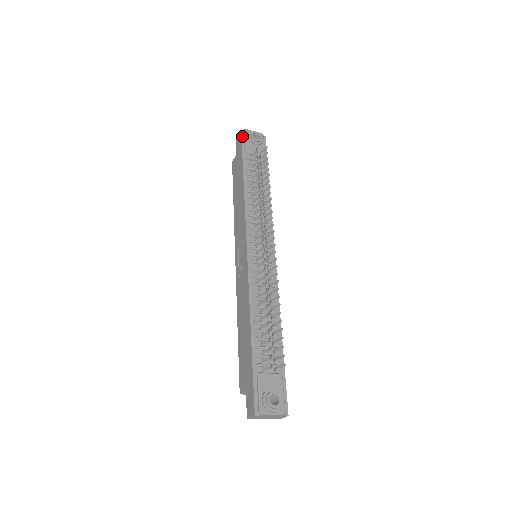
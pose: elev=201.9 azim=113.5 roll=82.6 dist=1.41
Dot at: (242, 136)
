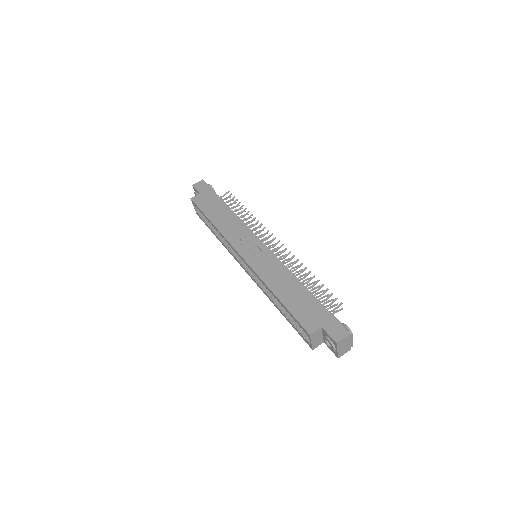
Dot at: (206, 183)
